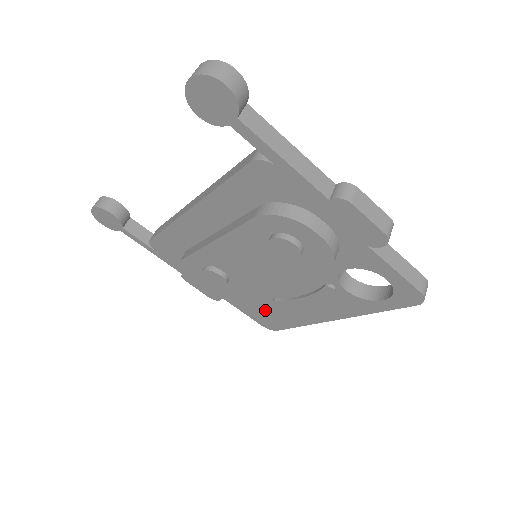
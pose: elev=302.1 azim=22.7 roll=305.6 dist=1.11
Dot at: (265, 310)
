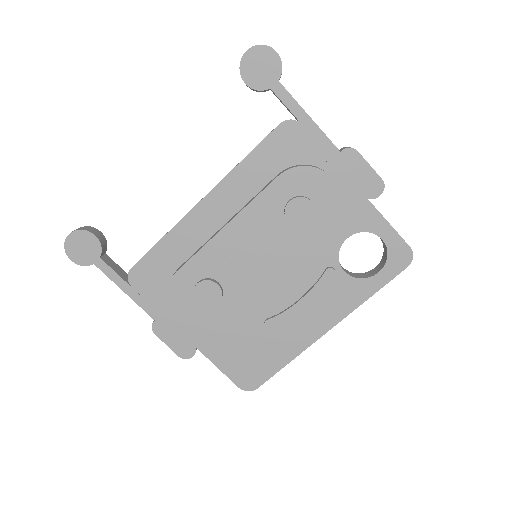
Dot at: (250, 350)
